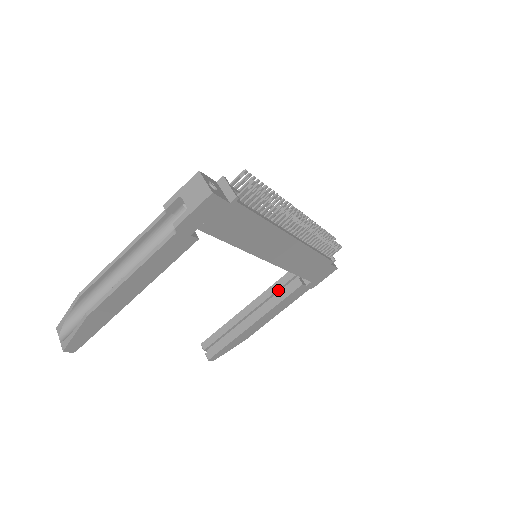
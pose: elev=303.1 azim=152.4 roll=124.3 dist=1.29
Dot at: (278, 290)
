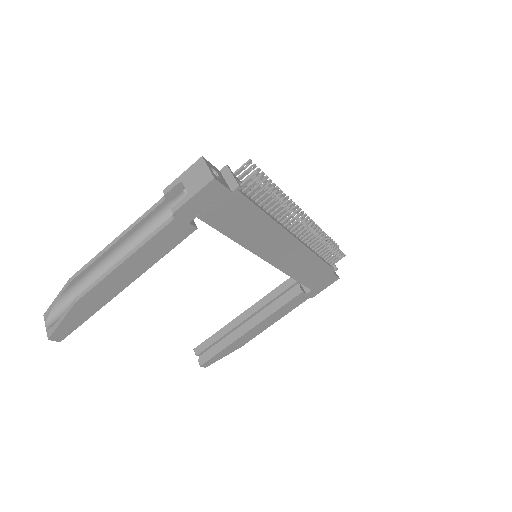
Dot at: (277, 297)
